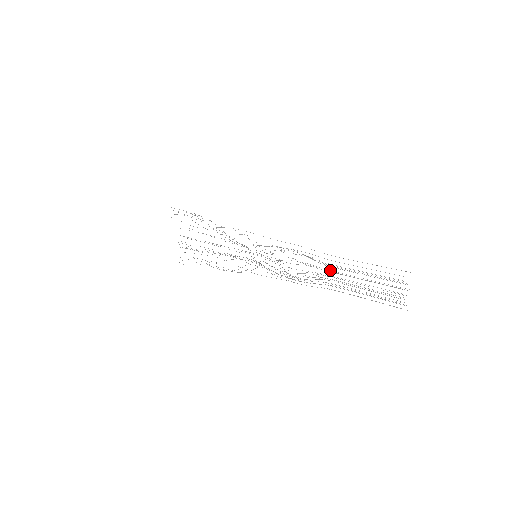
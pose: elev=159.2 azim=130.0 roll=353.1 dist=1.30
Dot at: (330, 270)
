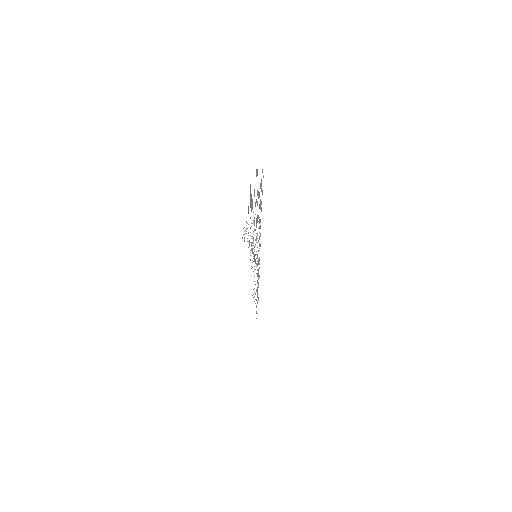
Dot at: occluded
